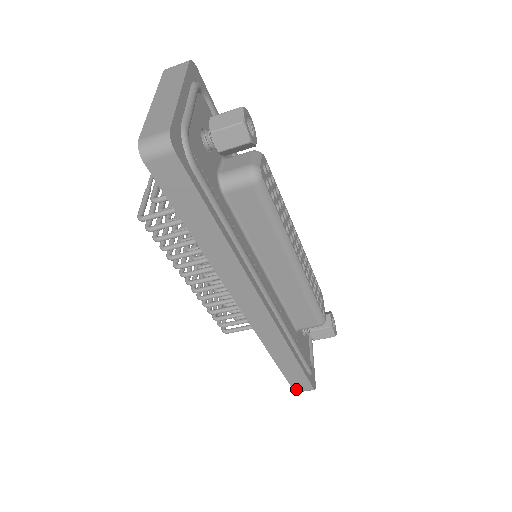
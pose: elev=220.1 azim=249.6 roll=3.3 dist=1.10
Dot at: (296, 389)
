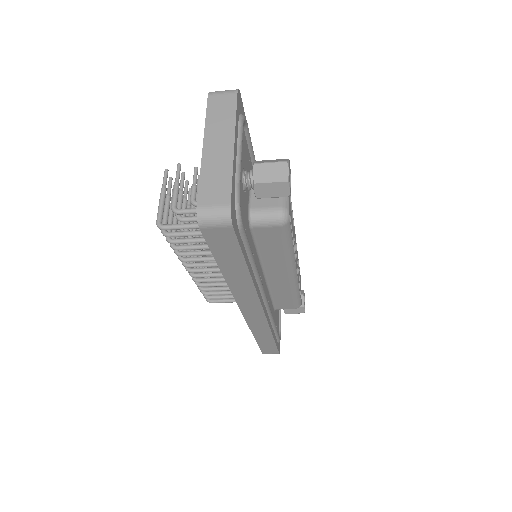
Dot at: (264, 352)
